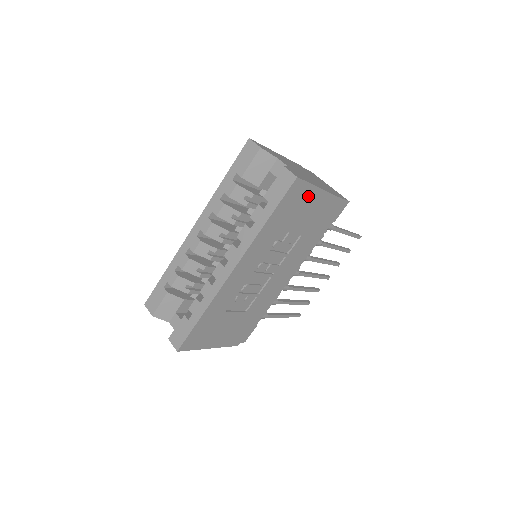
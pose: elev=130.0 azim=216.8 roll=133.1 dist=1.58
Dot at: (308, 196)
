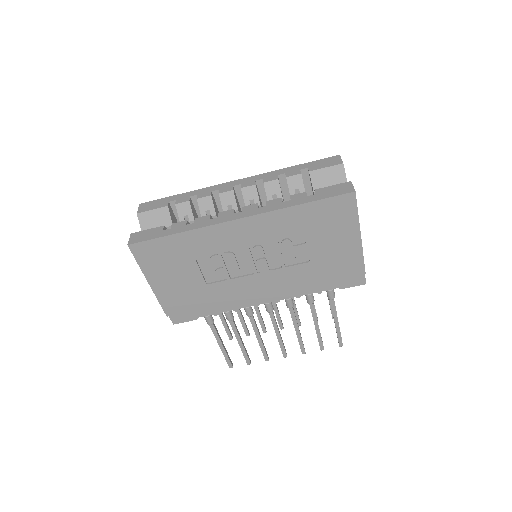
Dot at: (346, 225)
